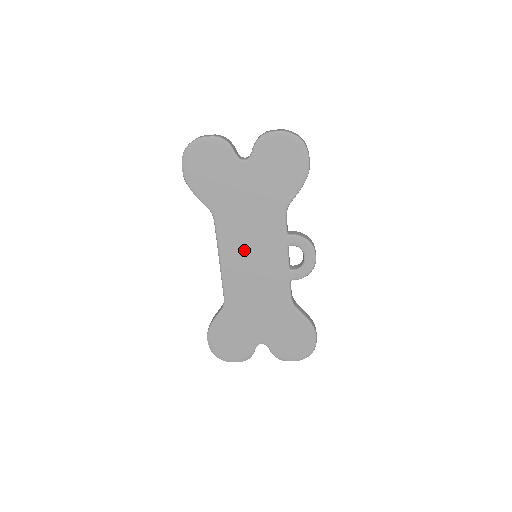
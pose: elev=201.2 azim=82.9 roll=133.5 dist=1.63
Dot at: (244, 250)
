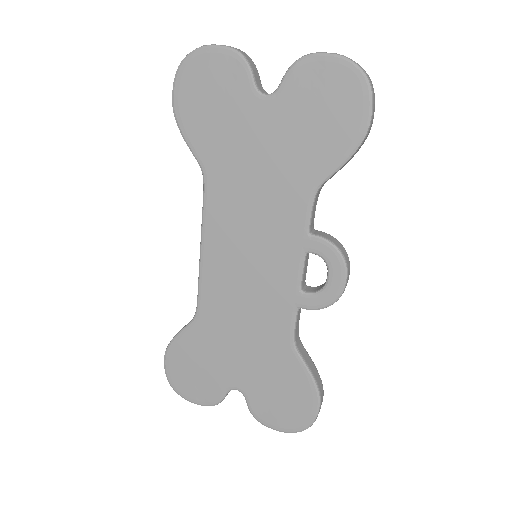
Dot at: (238, 241)
